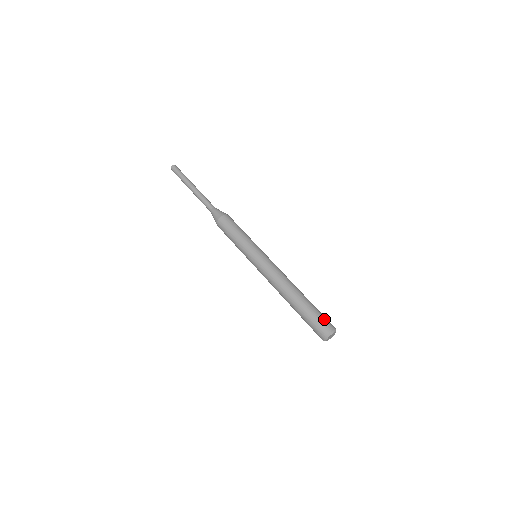
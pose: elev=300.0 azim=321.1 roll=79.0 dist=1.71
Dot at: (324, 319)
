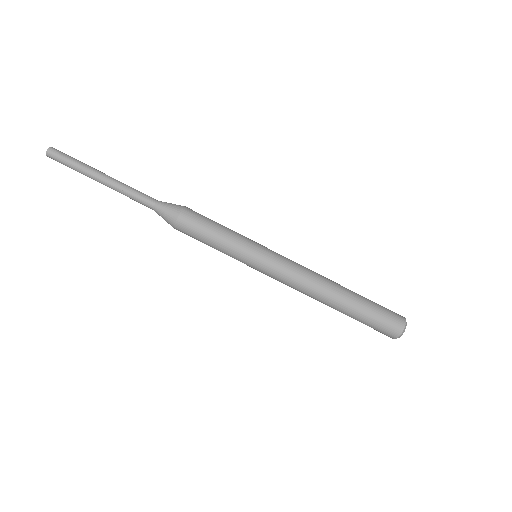
Dot at: (388, 310)
